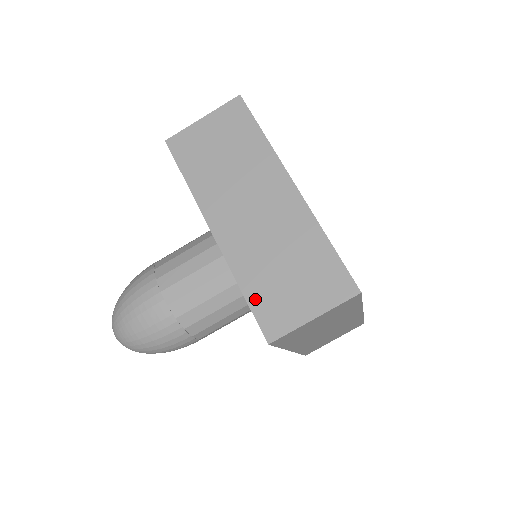
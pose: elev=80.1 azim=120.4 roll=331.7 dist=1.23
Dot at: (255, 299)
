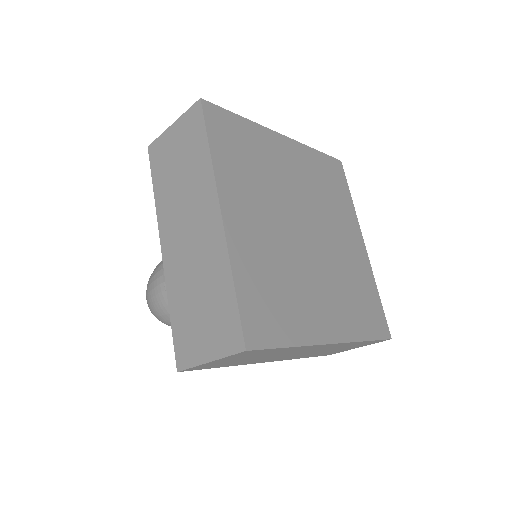
Dot at: (176, 325)
